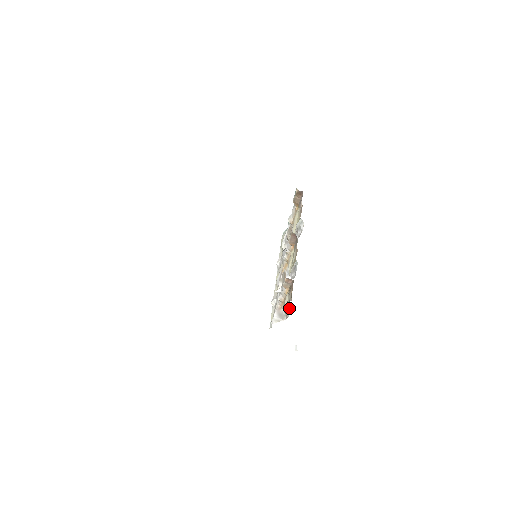
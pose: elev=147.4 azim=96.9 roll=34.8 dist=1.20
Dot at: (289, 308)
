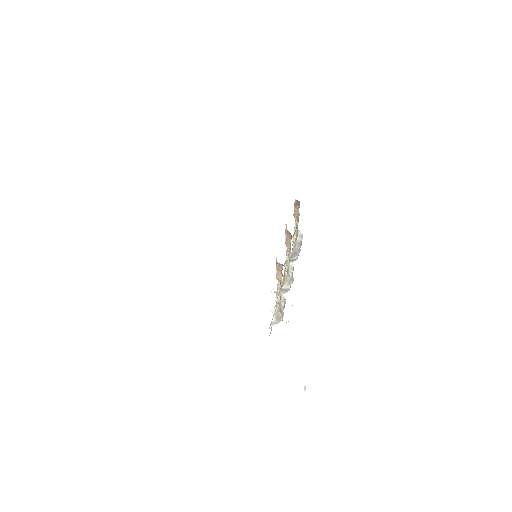
Dot at: (284, 305)
